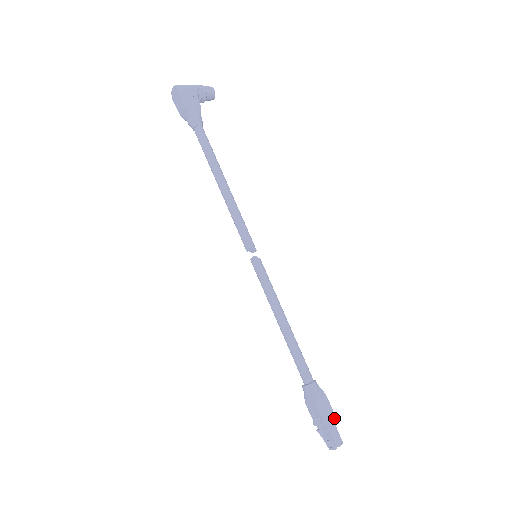
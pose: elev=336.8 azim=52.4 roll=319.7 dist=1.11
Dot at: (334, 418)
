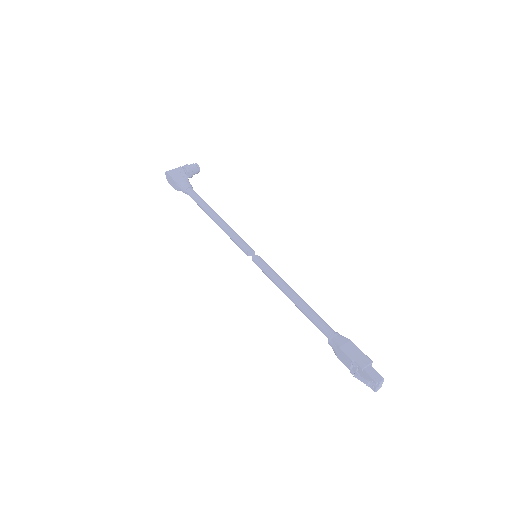
Dot at: (366, 358)
